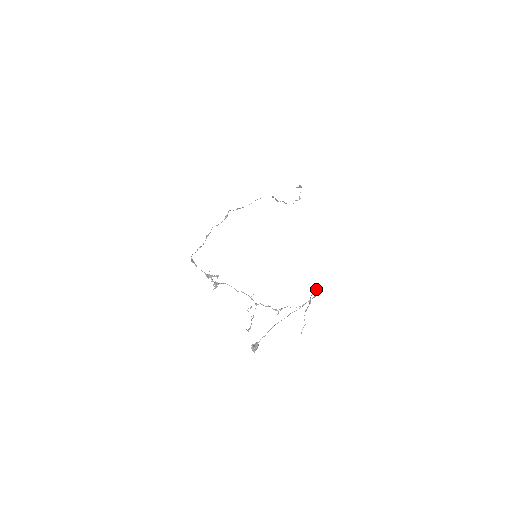
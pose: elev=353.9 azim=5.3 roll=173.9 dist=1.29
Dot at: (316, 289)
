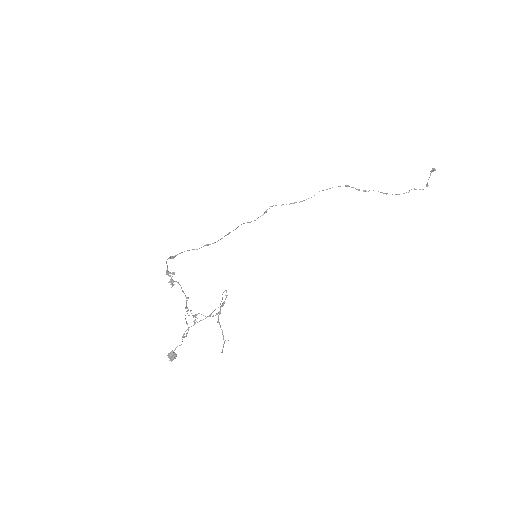
Dot at: occluded
